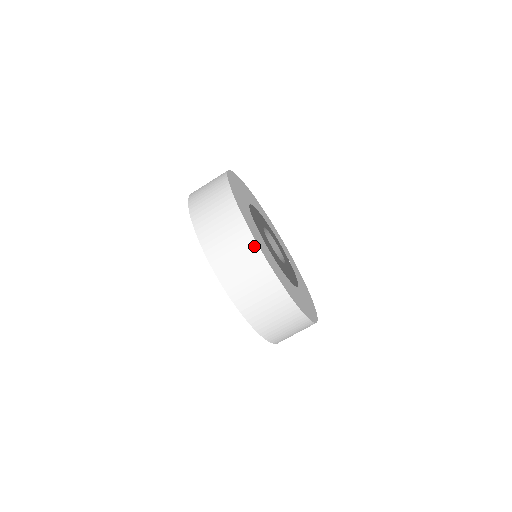
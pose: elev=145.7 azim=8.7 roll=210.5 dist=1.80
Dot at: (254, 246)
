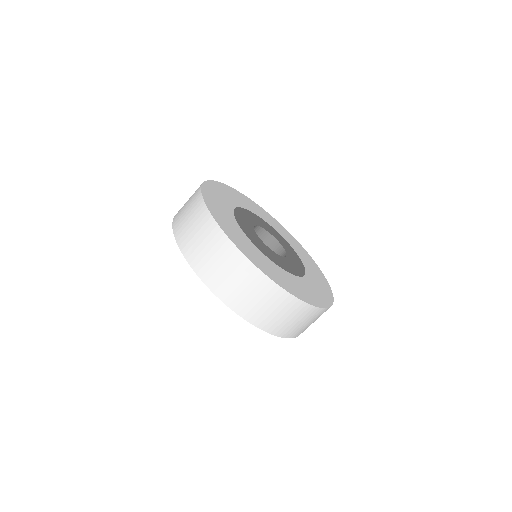
Dot at: (219, 232)
